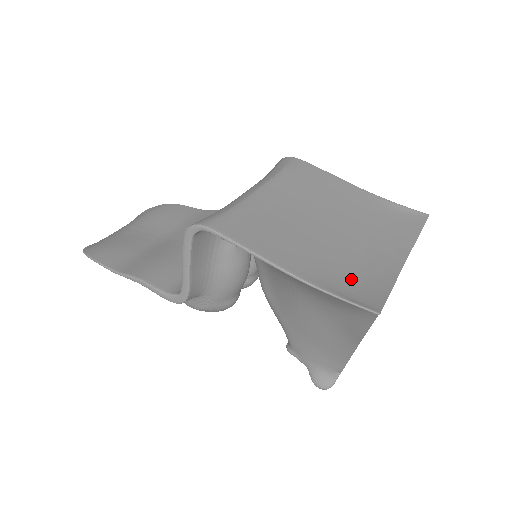
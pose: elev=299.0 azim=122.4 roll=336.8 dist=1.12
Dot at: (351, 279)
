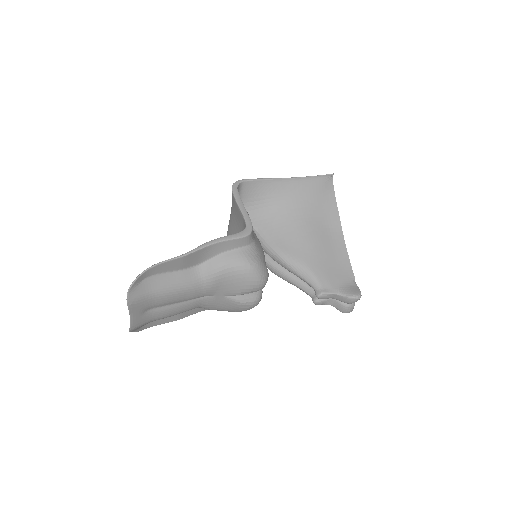
Dot at: occluded
